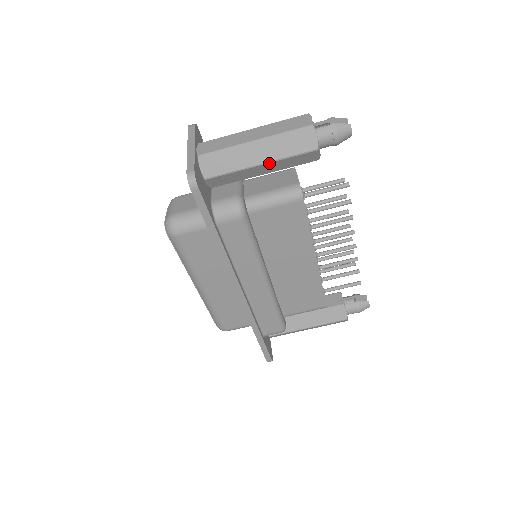
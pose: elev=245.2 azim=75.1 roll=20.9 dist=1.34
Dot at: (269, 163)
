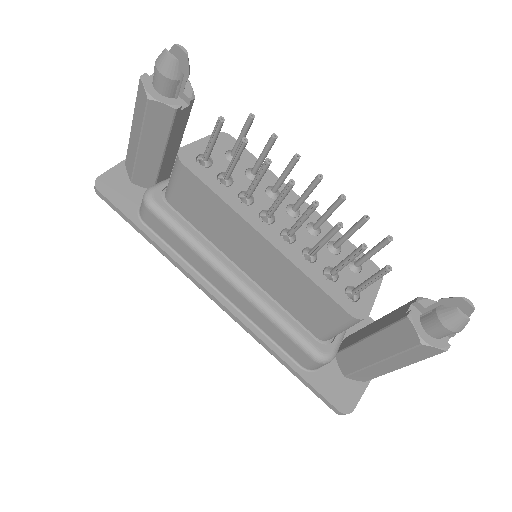
Dot at: (141, 140)
